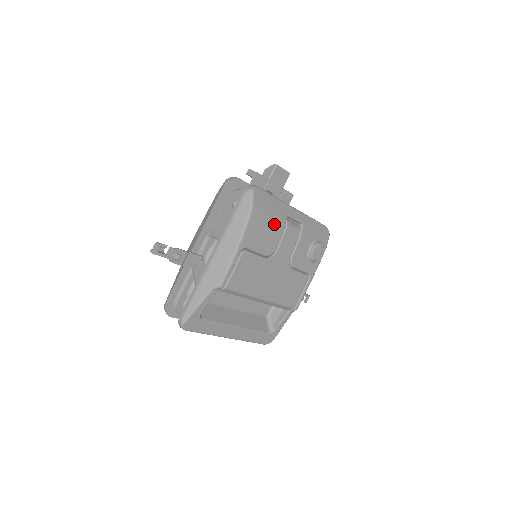
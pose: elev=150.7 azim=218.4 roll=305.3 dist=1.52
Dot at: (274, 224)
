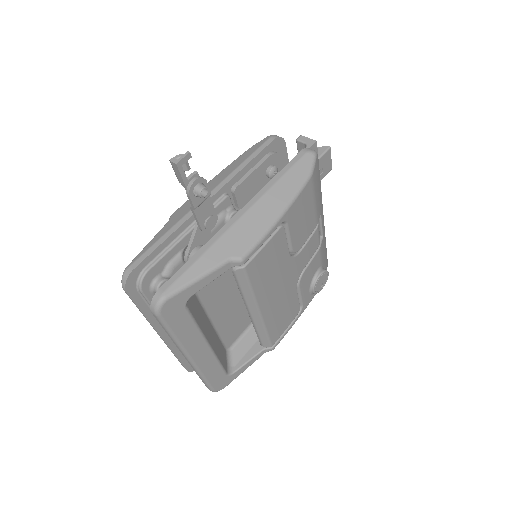
Dot at: (313, 213)
